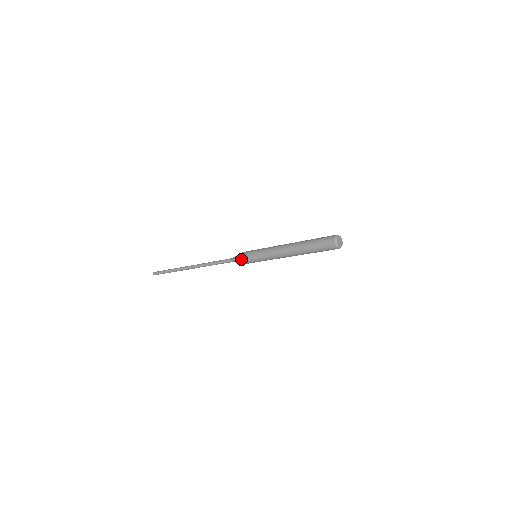
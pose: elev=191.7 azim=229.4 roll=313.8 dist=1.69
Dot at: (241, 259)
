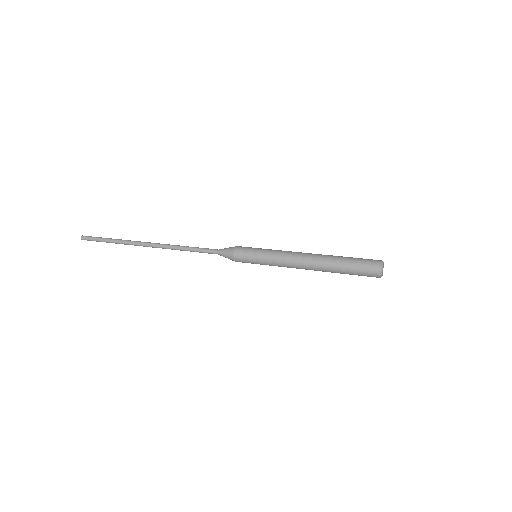
Dot at: occluded
